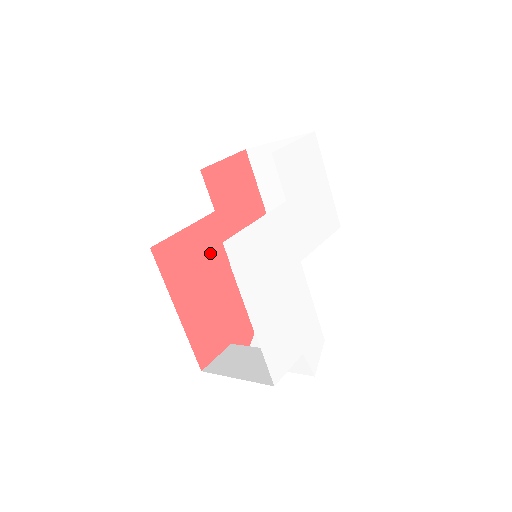
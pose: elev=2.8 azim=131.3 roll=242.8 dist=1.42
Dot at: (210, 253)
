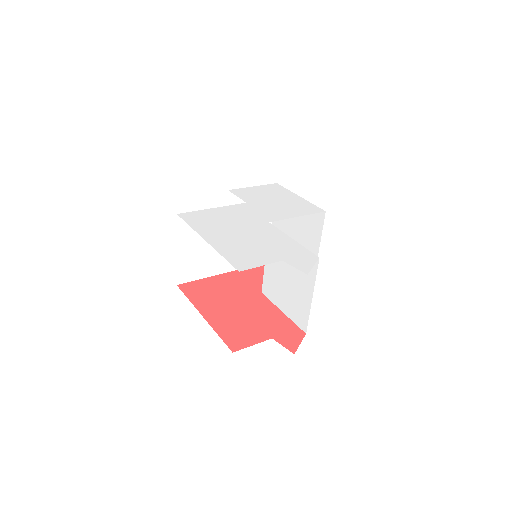
Dot at: (238, 288)
